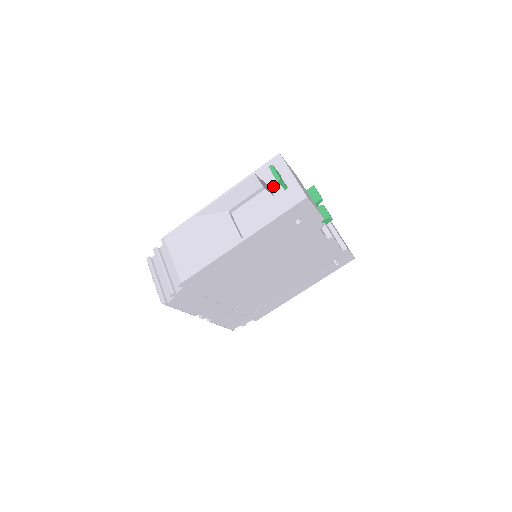
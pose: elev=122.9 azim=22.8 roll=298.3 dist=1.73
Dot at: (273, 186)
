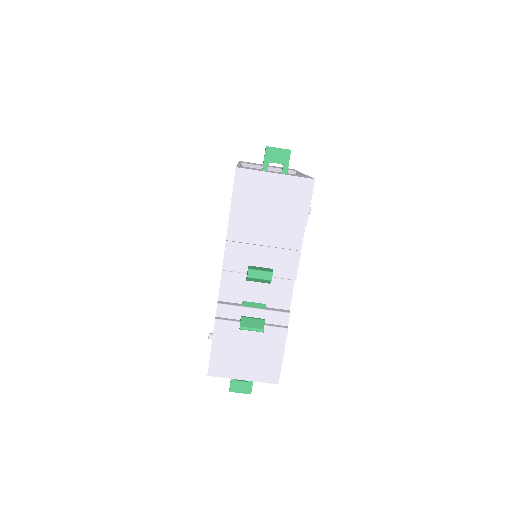
Dot at: occluded
